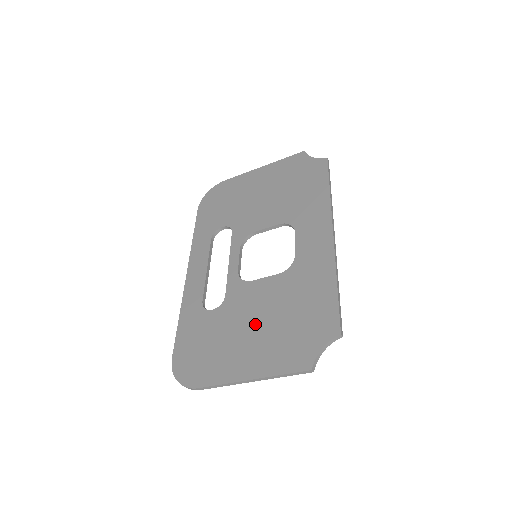
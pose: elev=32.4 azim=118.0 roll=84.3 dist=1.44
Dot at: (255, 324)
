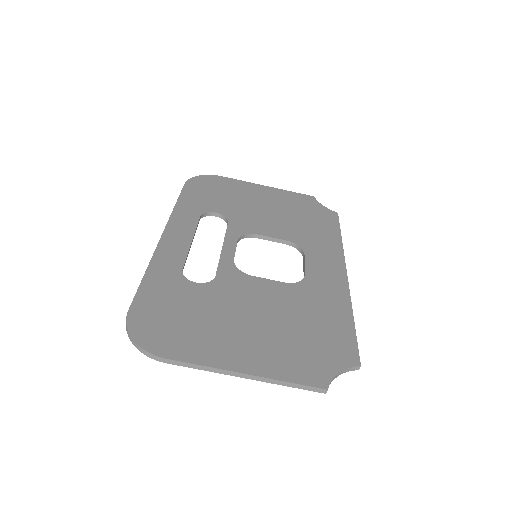
Dot at: (255, 318)
